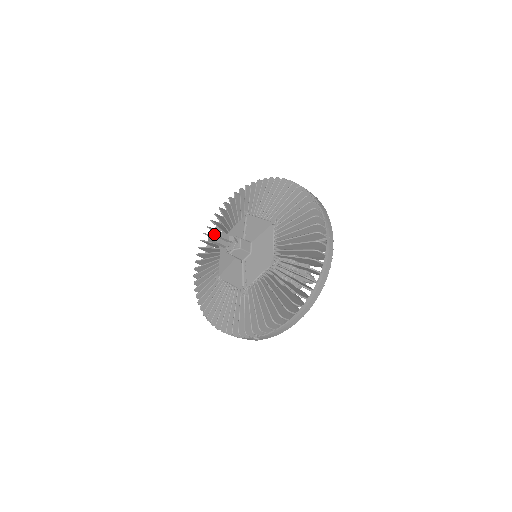
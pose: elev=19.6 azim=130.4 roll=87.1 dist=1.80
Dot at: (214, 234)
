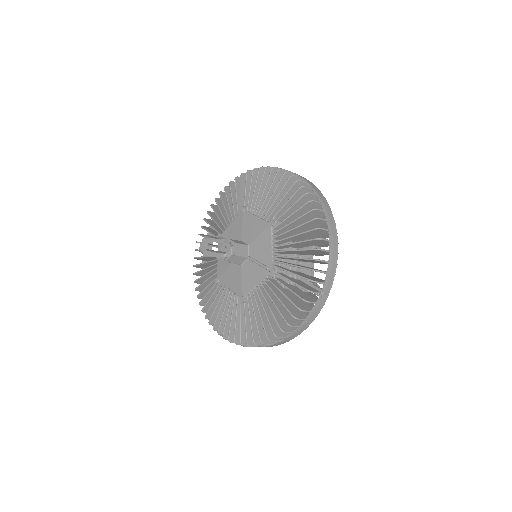
Dot at: (203, 241)
